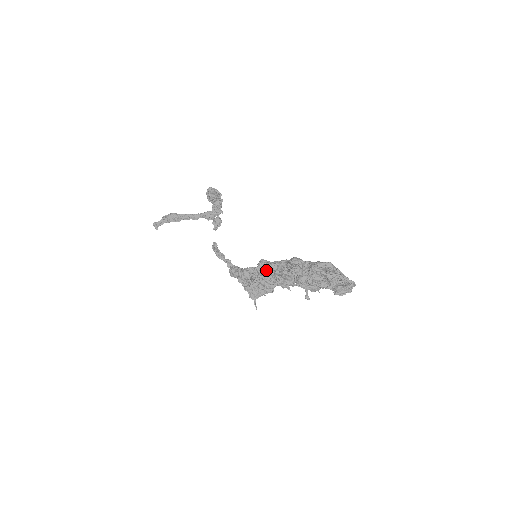
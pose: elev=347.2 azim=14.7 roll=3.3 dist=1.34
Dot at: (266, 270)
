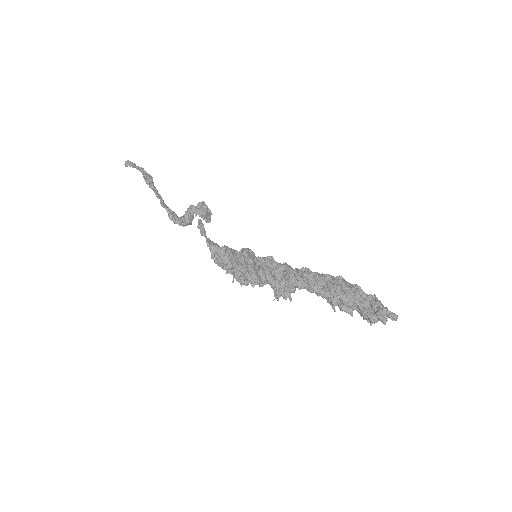
Dot at: (273, 266)
